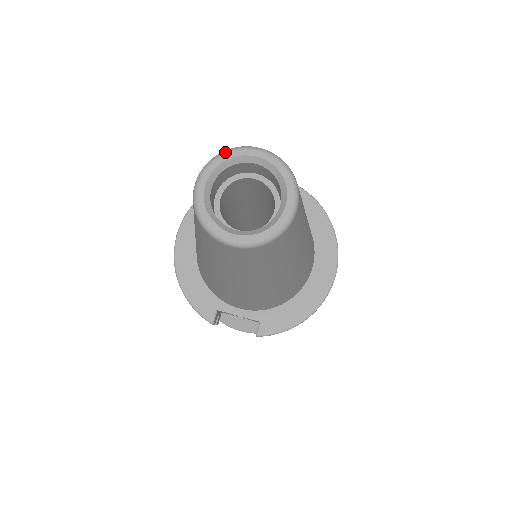
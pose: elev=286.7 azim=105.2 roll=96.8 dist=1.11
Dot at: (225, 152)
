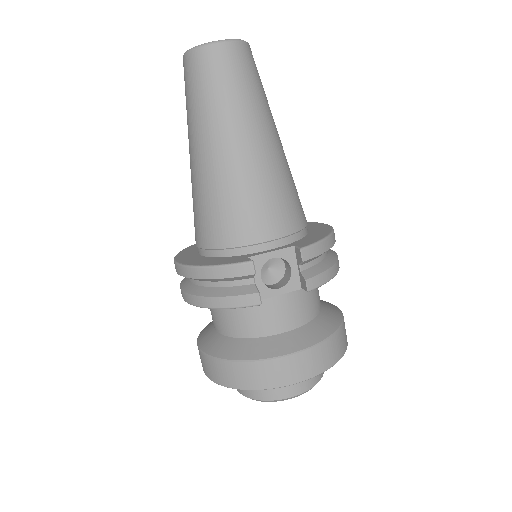
Dot at: occluded
